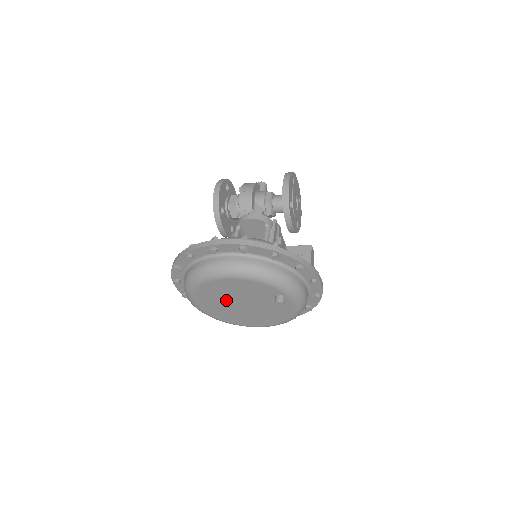
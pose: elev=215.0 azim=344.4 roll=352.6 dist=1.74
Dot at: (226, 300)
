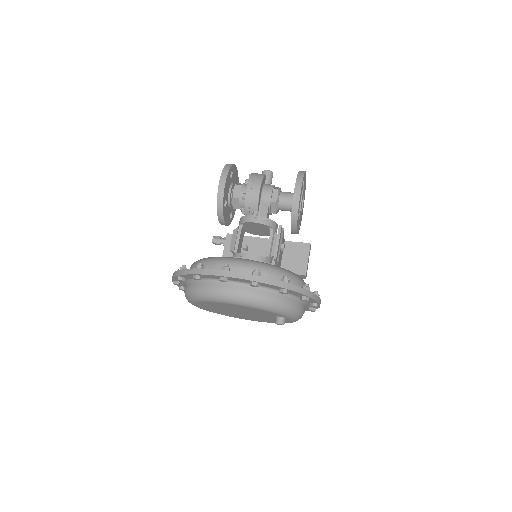
Dot at: (226, 309)
